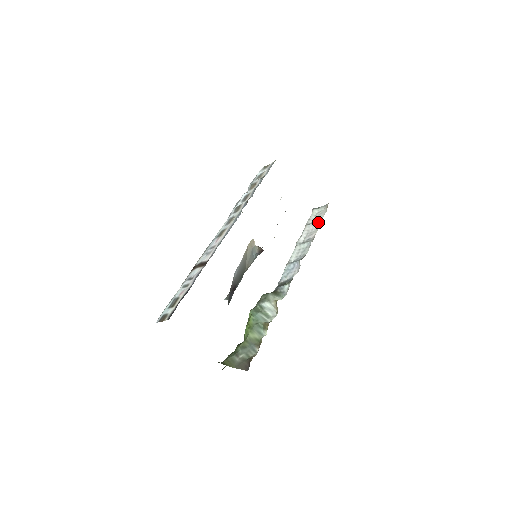
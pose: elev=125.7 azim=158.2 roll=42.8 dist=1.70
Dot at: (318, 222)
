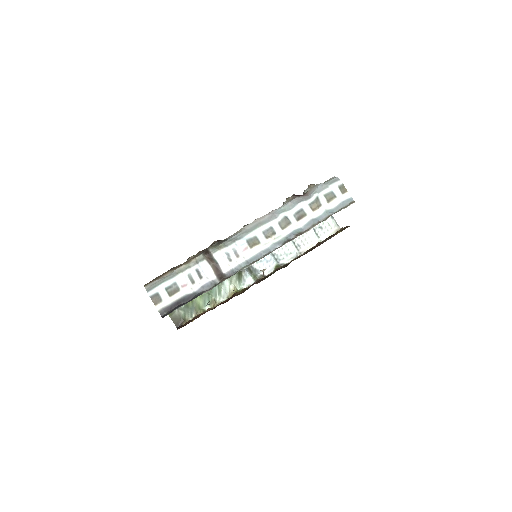
Dot at: (318, 239)
